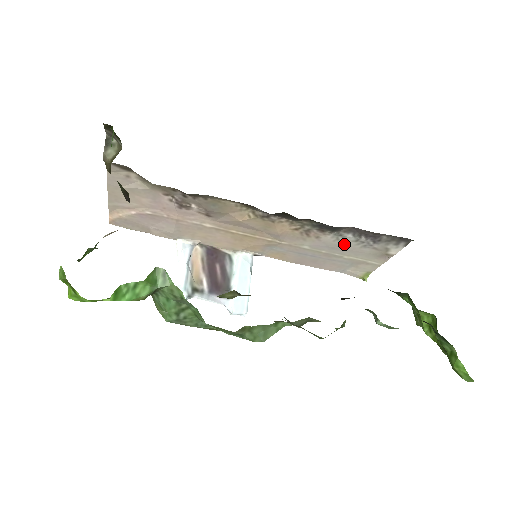
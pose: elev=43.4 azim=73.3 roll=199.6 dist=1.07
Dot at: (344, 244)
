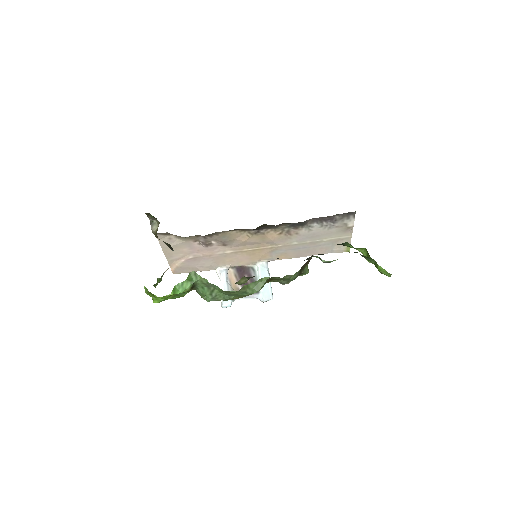
Dot at: (316, 231)
